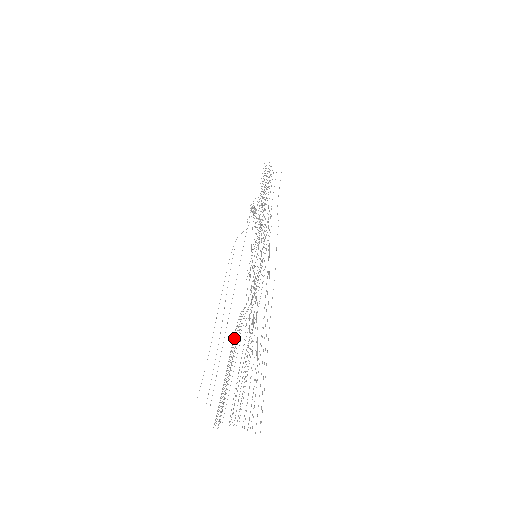
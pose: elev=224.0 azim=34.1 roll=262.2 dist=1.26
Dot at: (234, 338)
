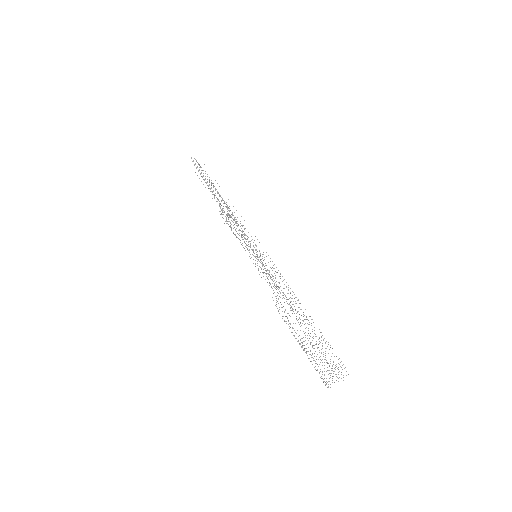
Dot at: (289, 326)
